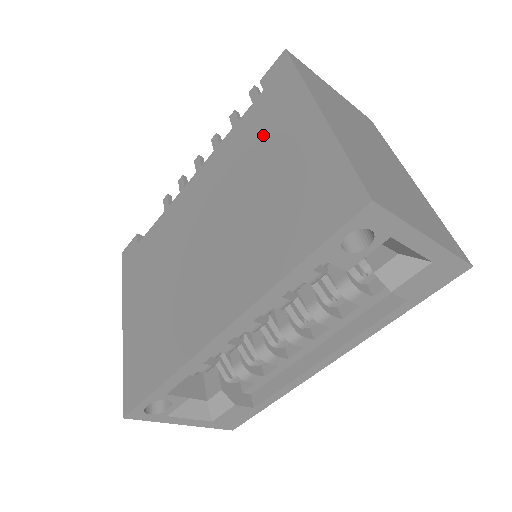
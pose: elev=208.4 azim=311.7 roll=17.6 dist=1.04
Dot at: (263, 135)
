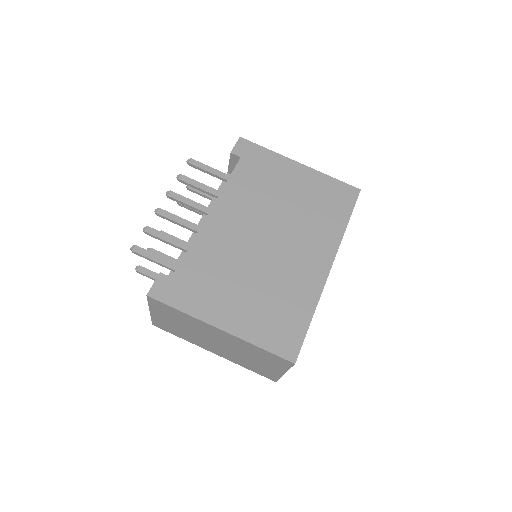
Dot at: (267, 178)
